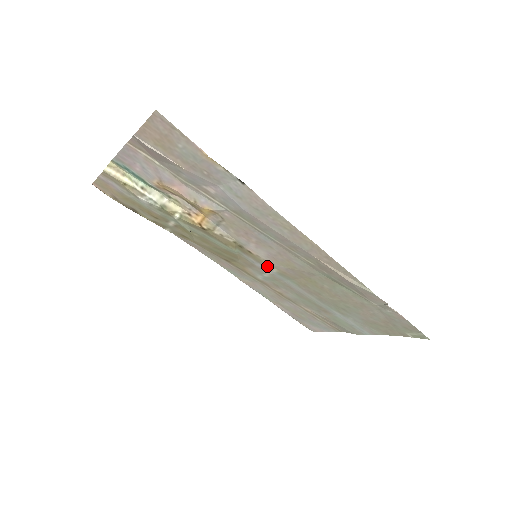
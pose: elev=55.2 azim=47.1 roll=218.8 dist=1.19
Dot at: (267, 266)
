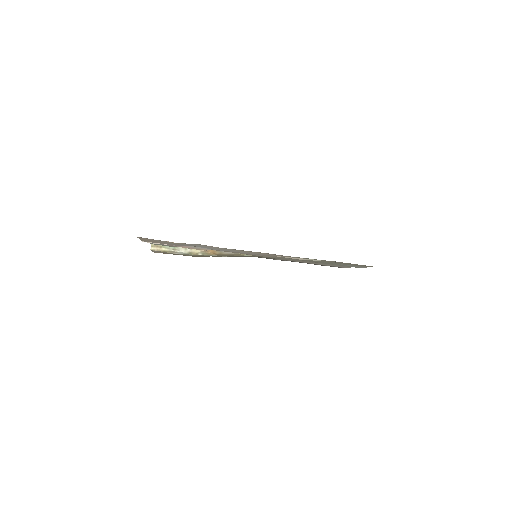
Dot at: occluded
